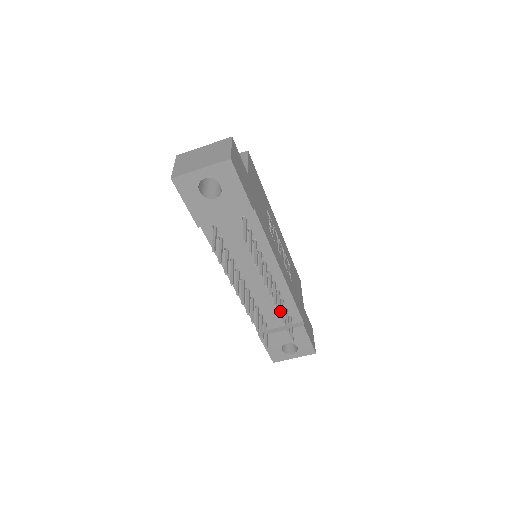
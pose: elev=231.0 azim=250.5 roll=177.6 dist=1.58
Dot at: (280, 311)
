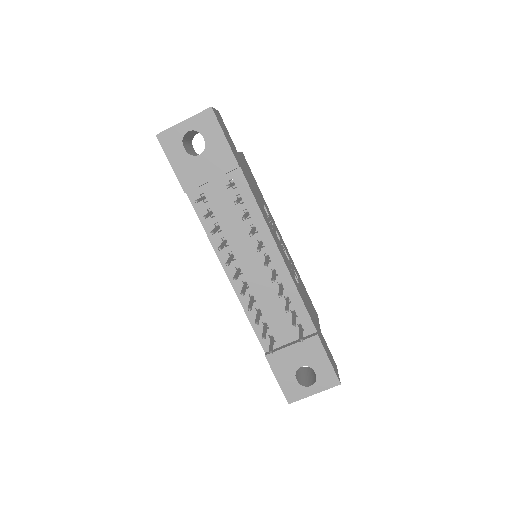
Dot at: (280, 293)
